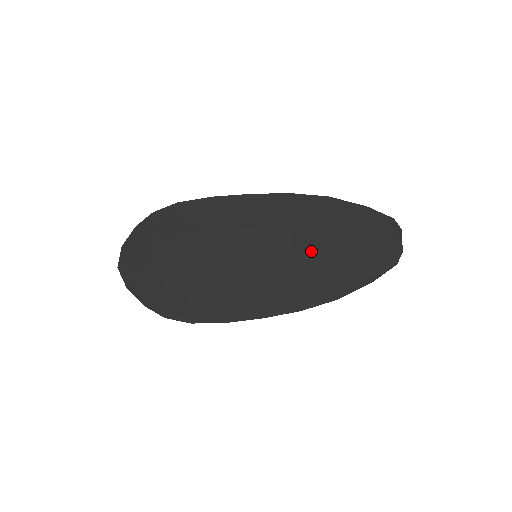
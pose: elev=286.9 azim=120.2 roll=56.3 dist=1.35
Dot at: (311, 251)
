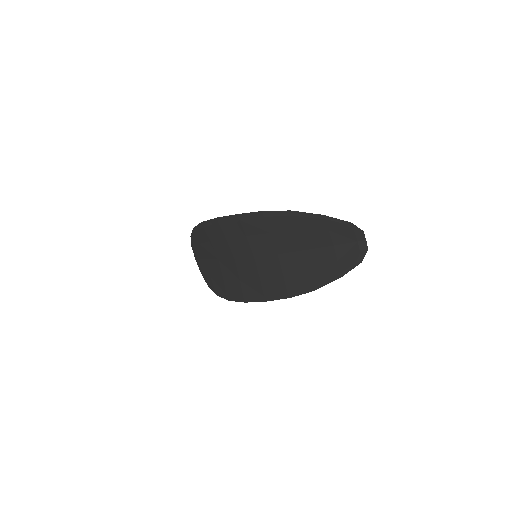
Dot at: (289, 253)
